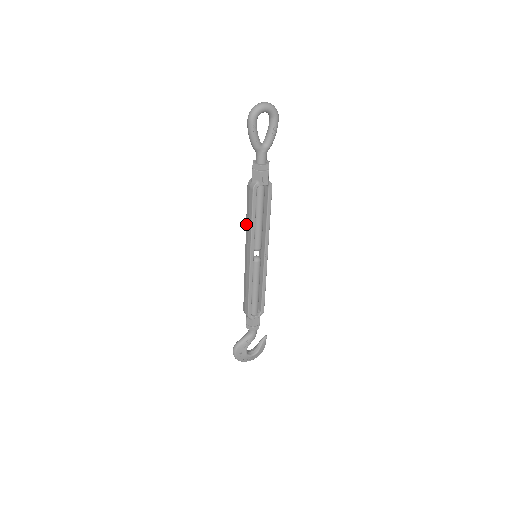
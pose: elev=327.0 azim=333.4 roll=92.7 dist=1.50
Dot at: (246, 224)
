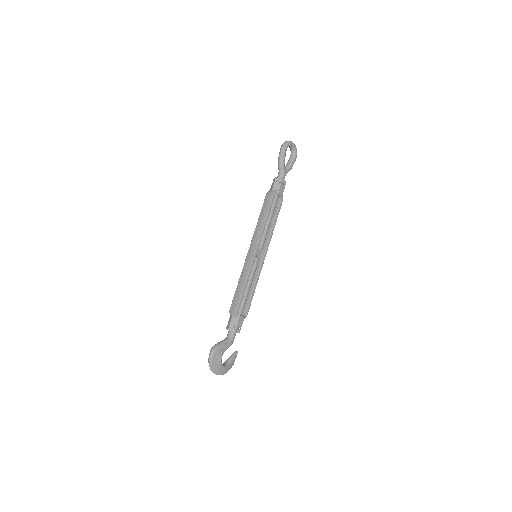
Dot at: (257, 224)
